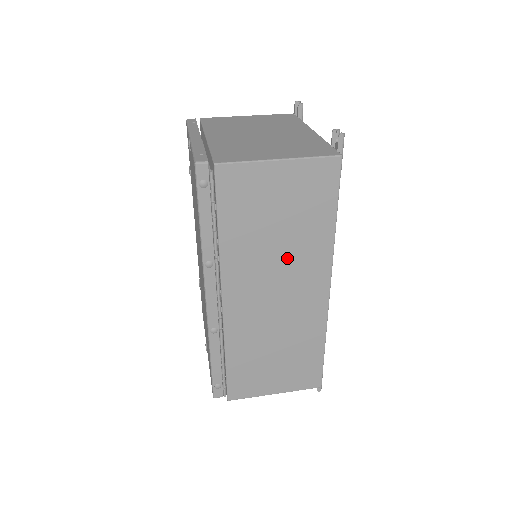
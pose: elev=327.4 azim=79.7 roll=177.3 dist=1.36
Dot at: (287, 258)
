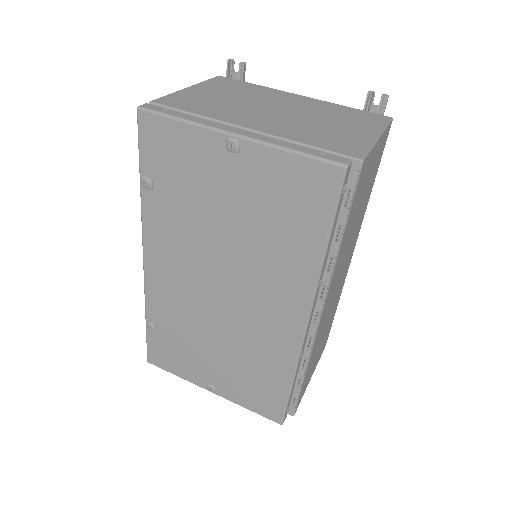
Dot at: (352, 239)
